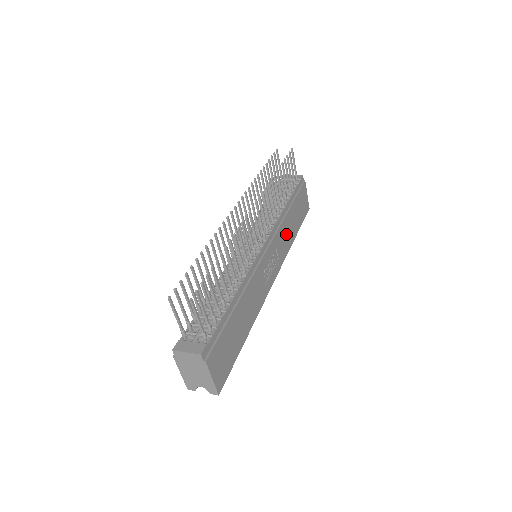
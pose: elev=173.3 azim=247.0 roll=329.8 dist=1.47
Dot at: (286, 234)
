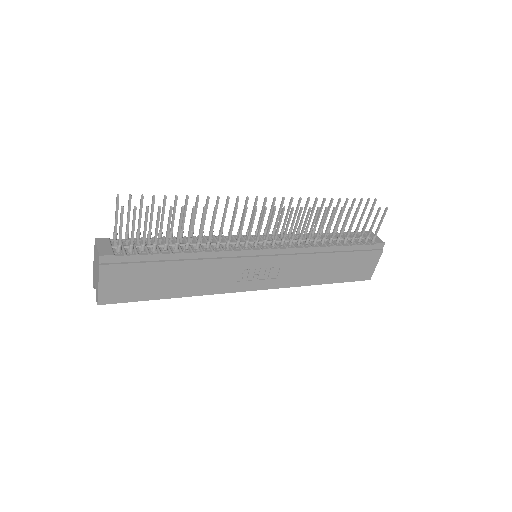
Dot at: (308, 269)
